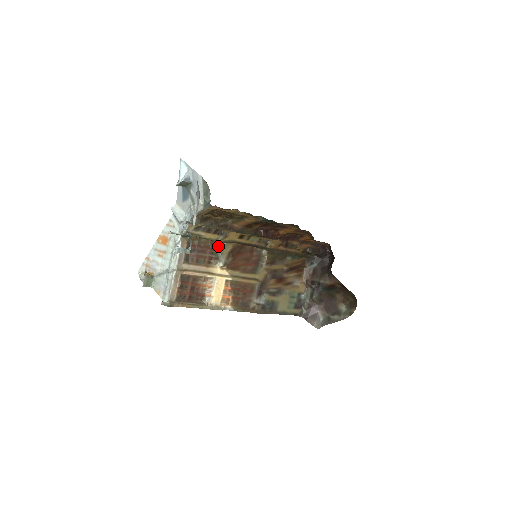
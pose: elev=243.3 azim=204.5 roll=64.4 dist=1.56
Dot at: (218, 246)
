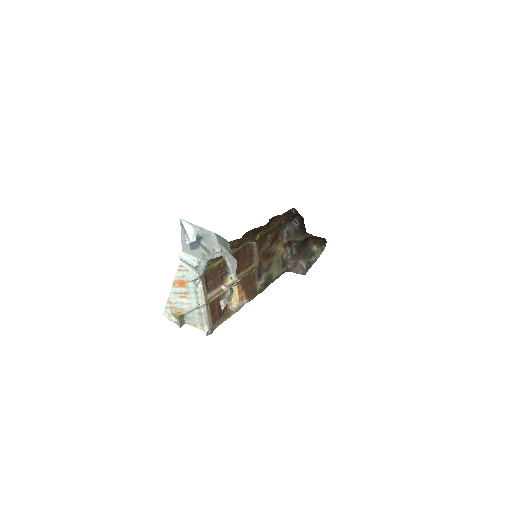
Dot at: (223, 263)
